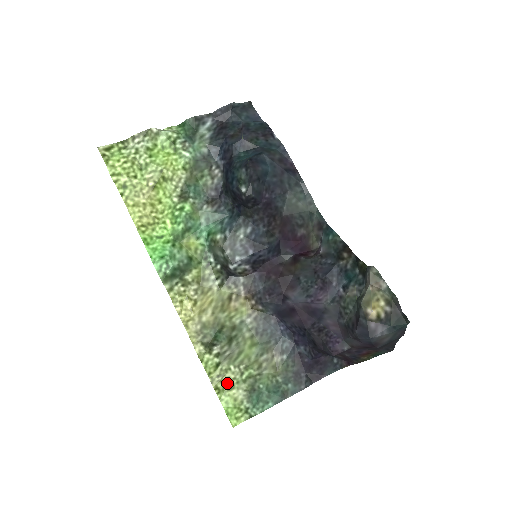
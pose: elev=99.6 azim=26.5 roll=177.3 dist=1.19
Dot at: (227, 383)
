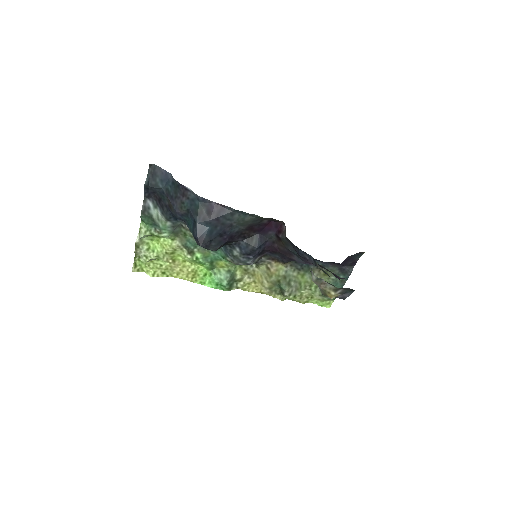
Dot at: (308, 297)
